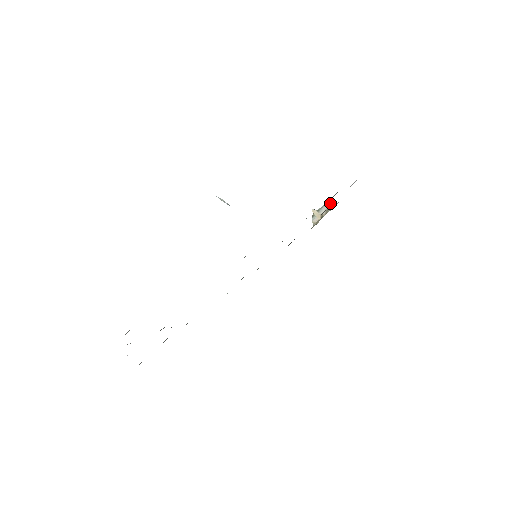
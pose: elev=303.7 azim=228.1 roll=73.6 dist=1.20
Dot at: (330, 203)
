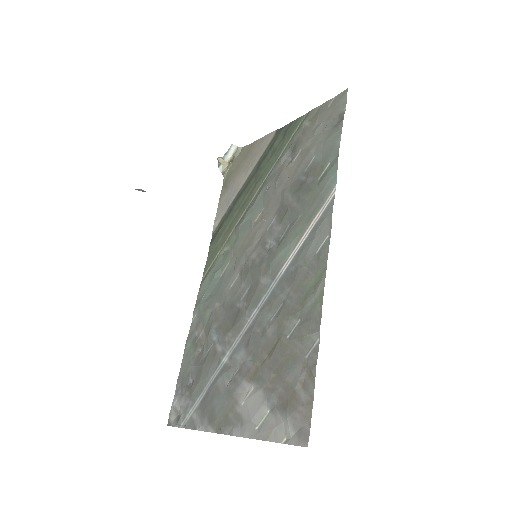
Dot at: (234, 147)
